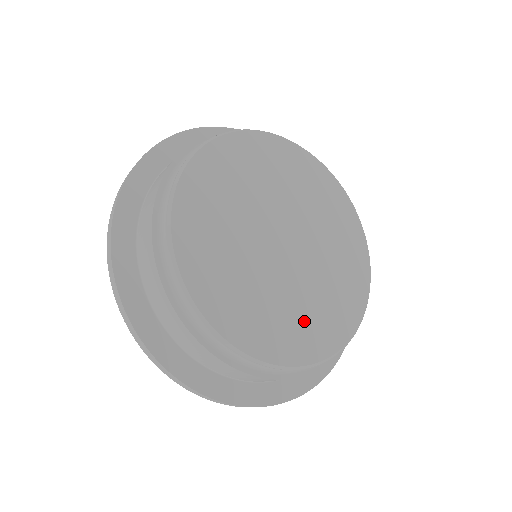
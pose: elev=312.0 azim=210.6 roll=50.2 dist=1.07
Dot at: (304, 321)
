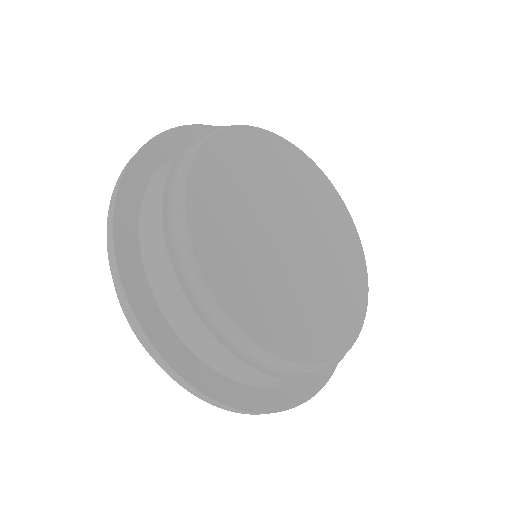
Dot at: (333, 308)
